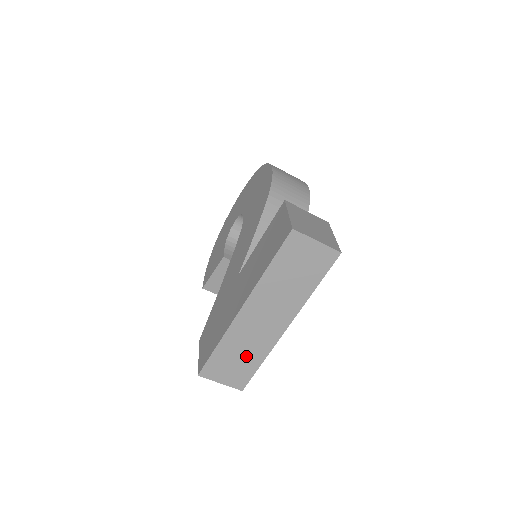
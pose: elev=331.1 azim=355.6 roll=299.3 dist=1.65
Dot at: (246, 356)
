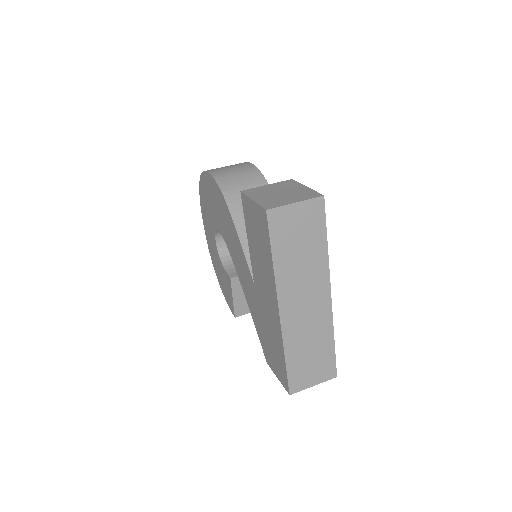
Dot at: (316, 346)
